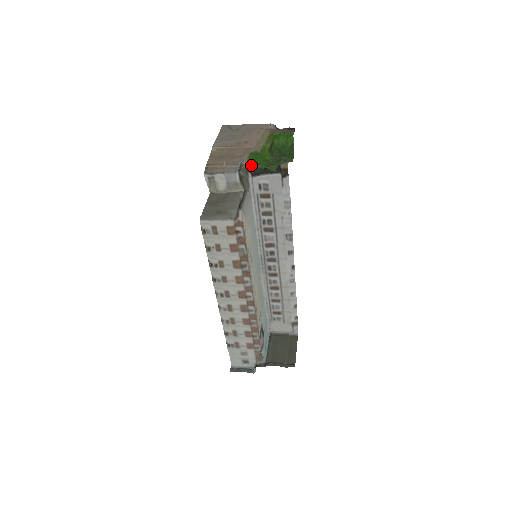
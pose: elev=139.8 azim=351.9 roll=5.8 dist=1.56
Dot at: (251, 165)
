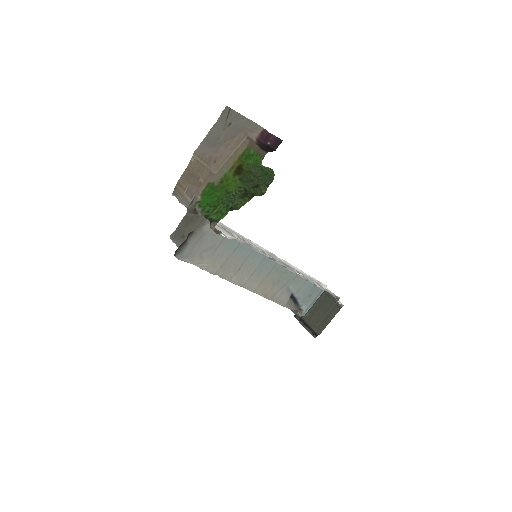
Dot at: (195, 208)
